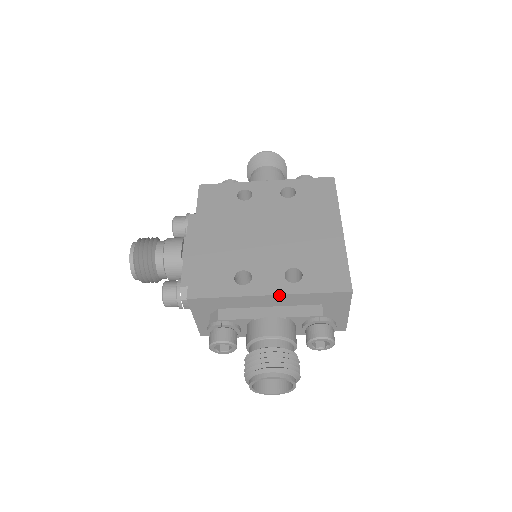
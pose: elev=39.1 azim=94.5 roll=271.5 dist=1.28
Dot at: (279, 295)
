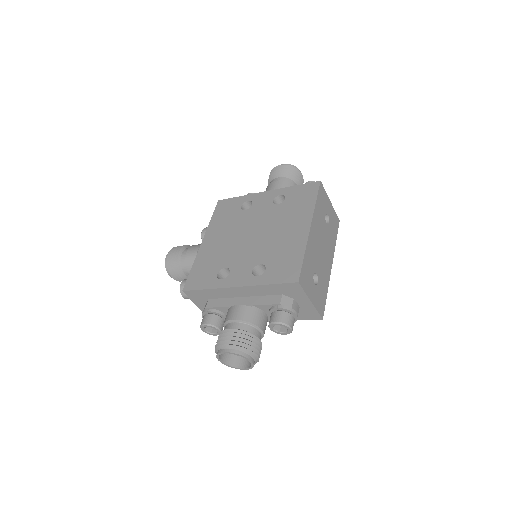
Dot at: (244, 287)
